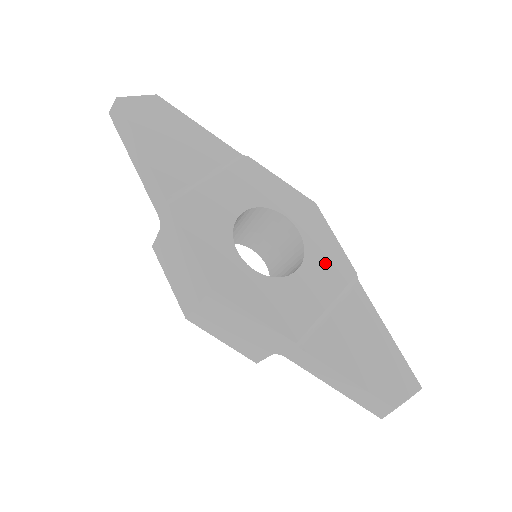
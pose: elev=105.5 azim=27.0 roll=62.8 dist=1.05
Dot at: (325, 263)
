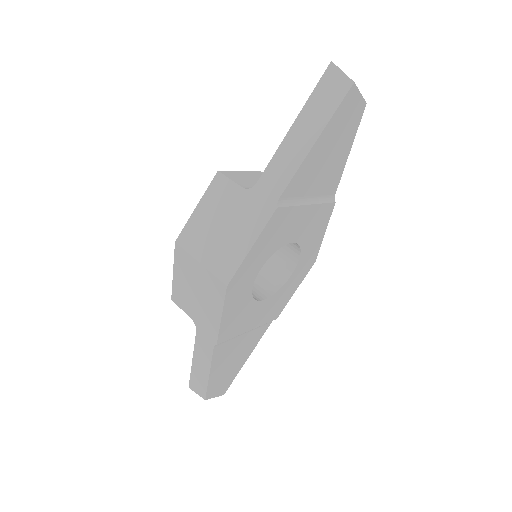
Dot at: (276, 303)
